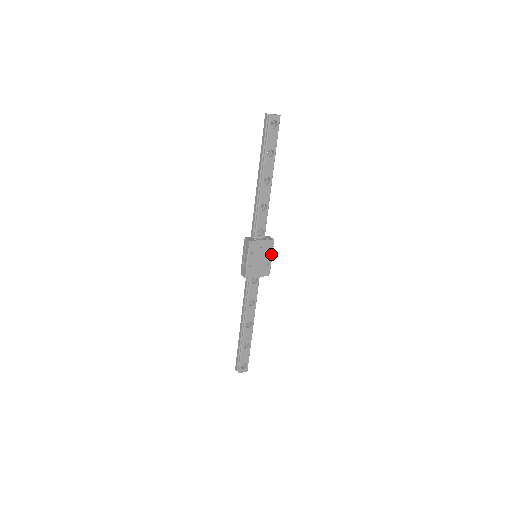
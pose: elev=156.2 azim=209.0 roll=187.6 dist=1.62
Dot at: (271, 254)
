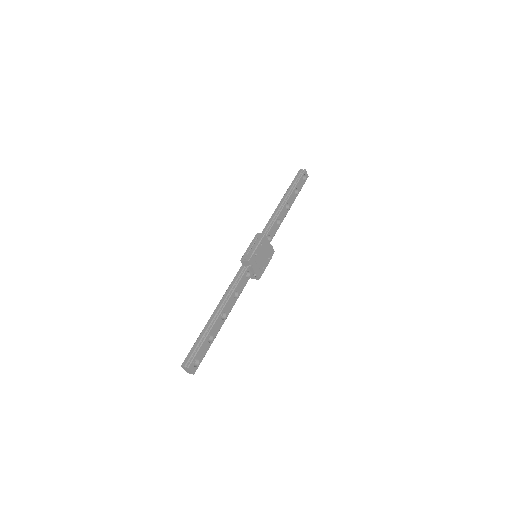
Dot at: (268, 262)
